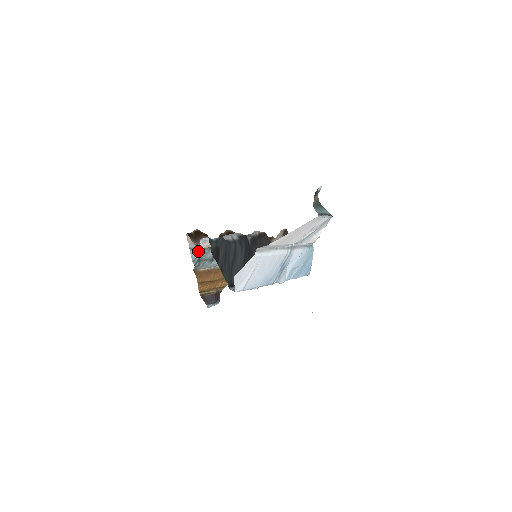
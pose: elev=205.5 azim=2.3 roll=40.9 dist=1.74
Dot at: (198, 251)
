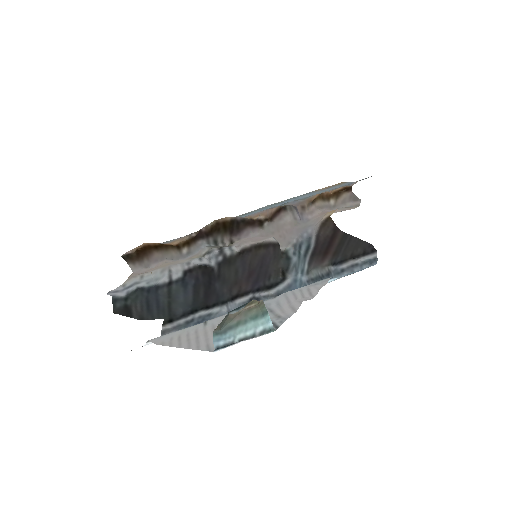
Dot at: occluded
